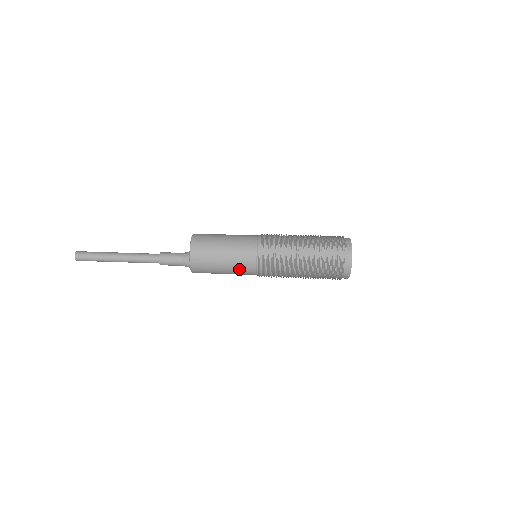
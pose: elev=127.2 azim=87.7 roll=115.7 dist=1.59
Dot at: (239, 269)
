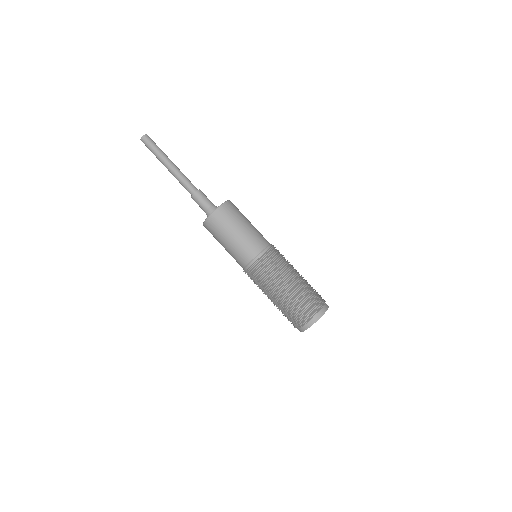
Dot at: occluded
